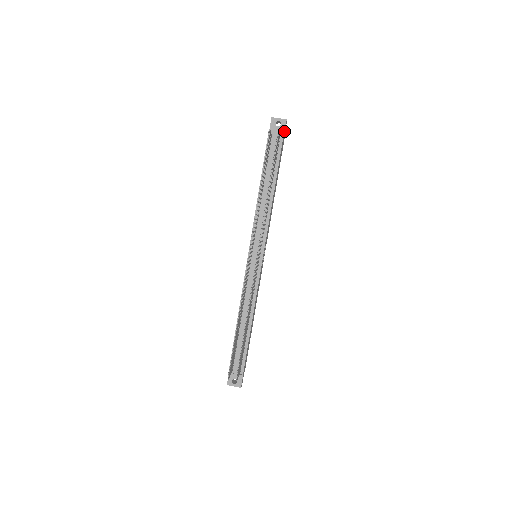
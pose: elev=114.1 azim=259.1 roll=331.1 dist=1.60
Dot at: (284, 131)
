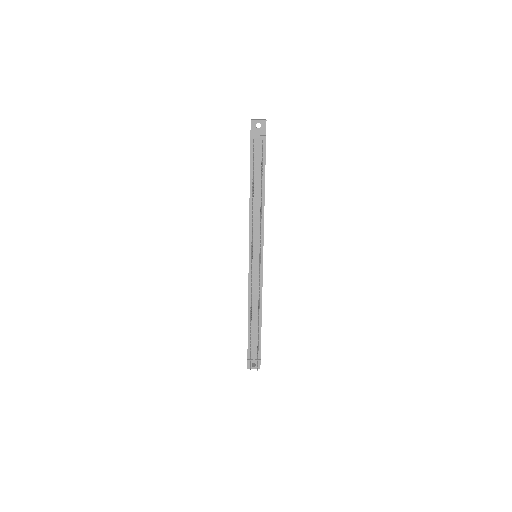
Dot at: (265, 132)
